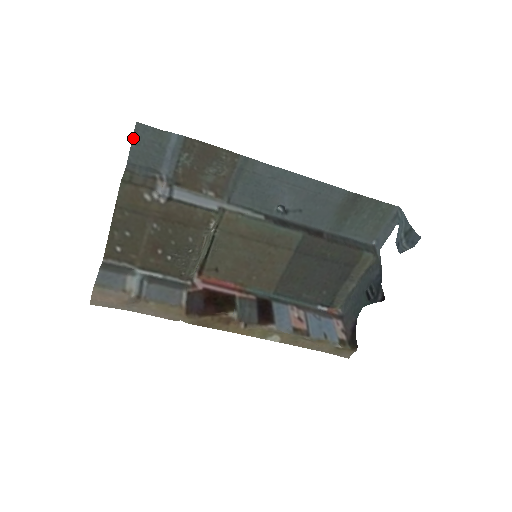
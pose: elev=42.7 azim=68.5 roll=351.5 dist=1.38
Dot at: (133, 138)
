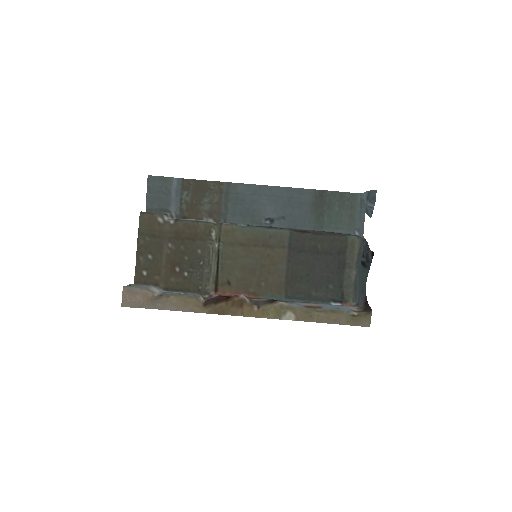
Dot at: (147, 188)
